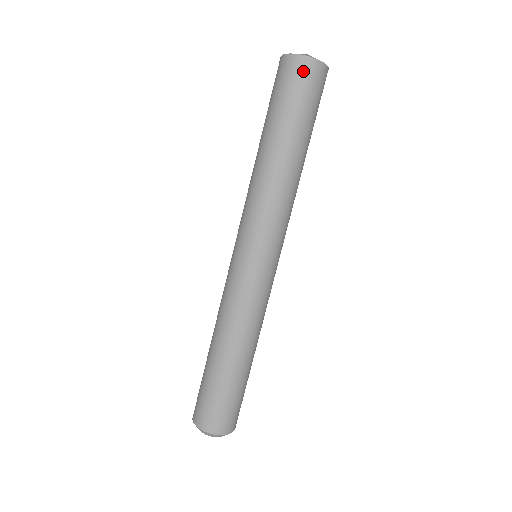
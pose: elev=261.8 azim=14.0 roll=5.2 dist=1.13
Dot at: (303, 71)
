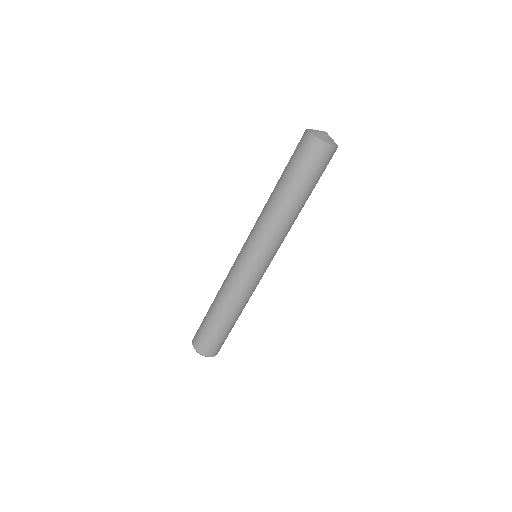
Dot at: (320, 152)
